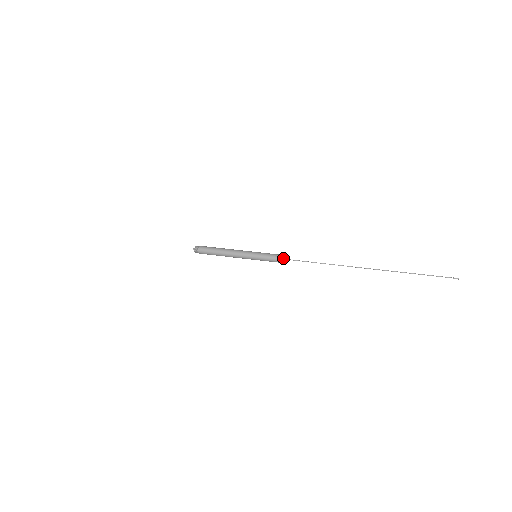
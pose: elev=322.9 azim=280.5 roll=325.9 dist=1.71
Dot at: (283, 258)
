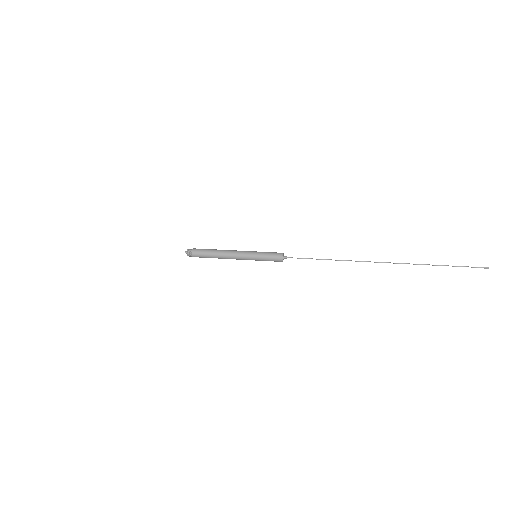
Dot at: occluded
